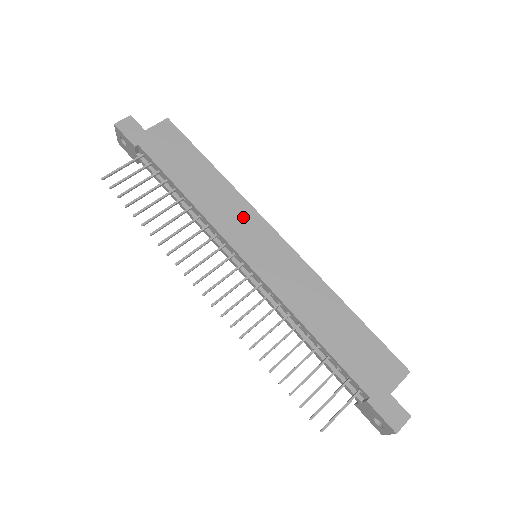
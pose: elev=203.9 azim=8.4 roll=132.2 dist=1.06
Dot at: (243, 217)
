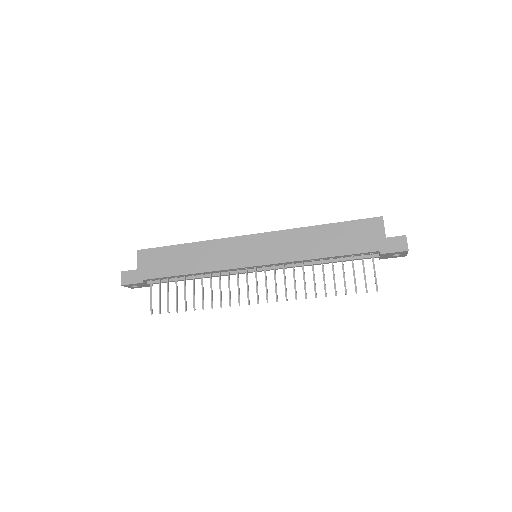
Dot at: (228, 248)
